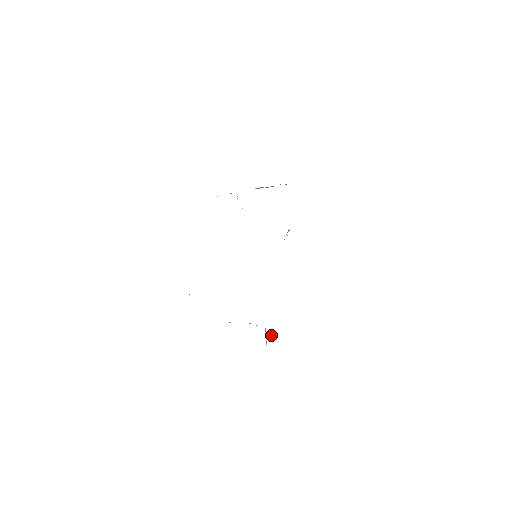
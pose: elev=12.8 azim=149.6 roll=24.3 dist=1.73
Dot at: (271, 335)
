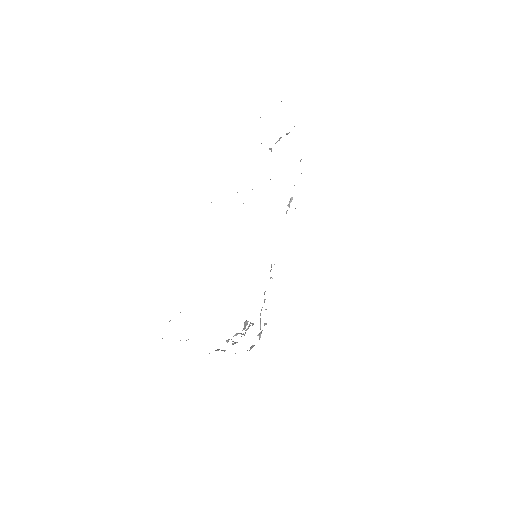
Dot at: (264, 323)
